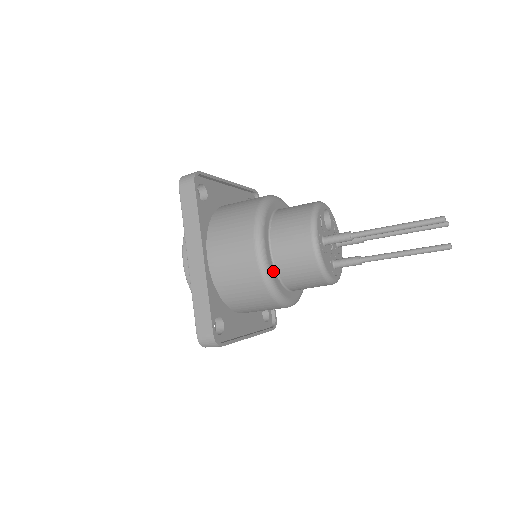
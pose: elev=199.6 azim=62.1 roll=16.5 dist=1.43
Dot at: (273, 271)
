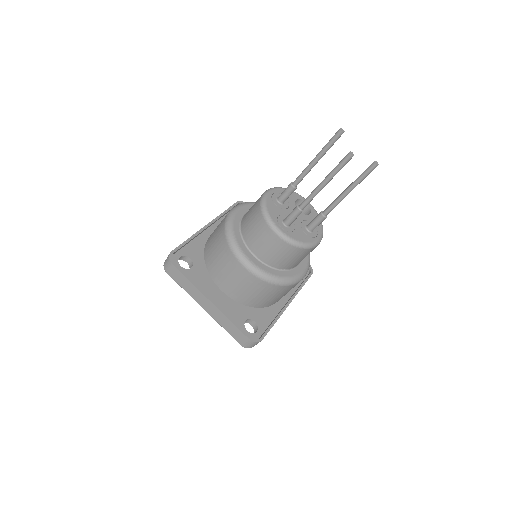
Dot at: (237, 222)
